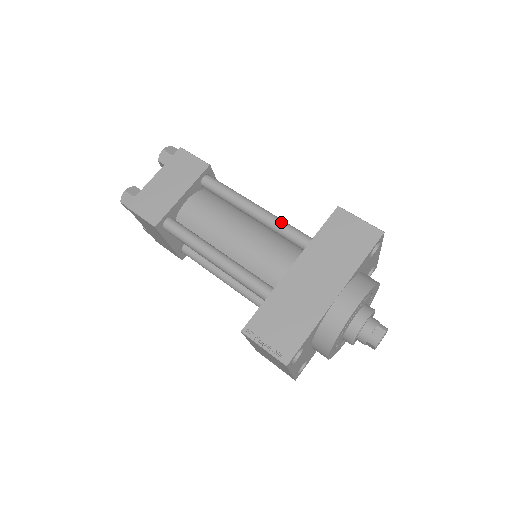
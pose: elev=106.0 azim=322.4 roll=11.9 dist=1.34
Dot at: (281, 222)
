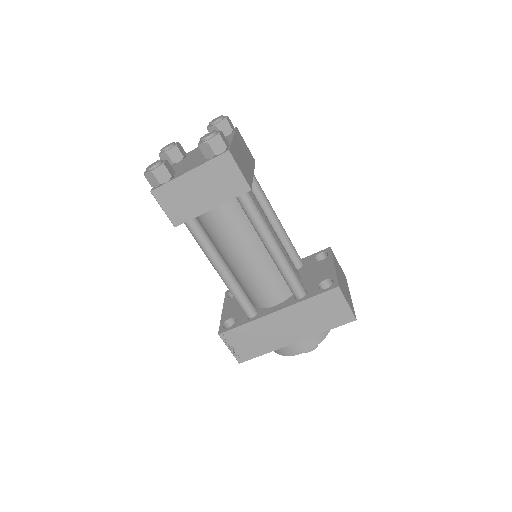
Dot at: (288, 271)
